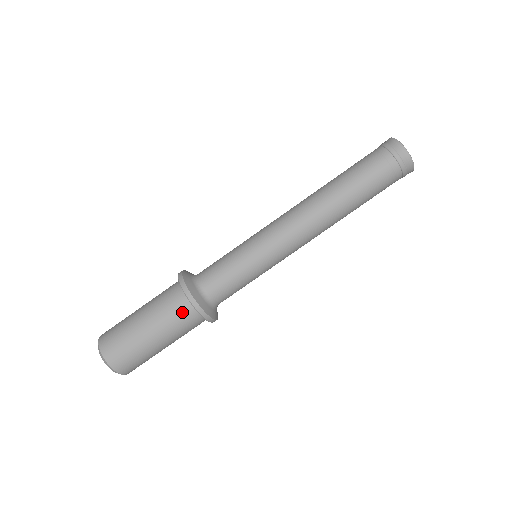
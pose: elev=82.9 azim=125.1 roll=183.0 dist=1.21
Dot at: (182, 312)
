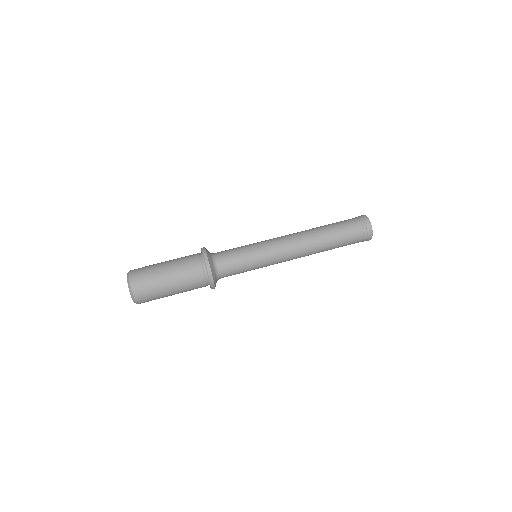
Dot at: (195, 265)
